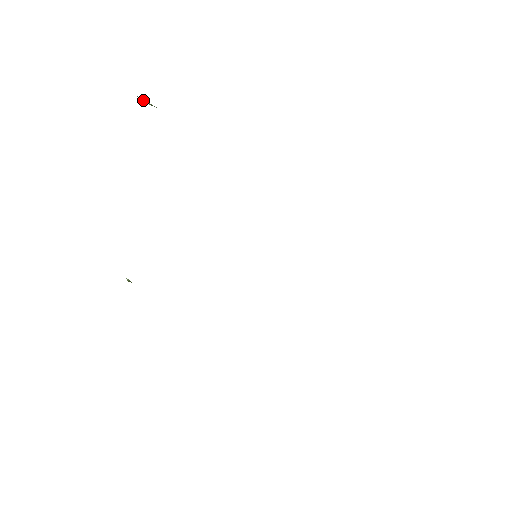
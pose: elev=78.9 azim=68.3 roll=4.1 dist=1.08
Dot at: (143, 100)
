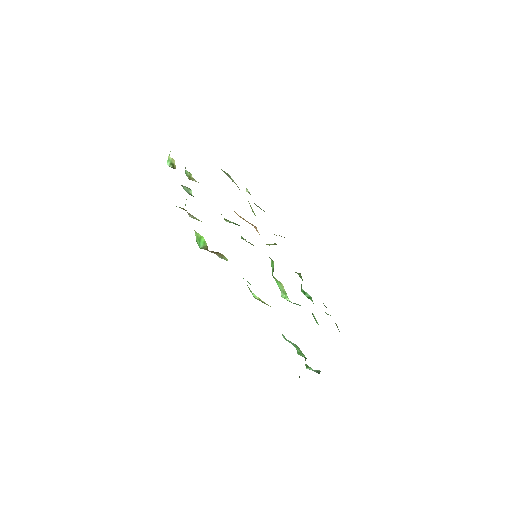
Dot at: (247, 189)
